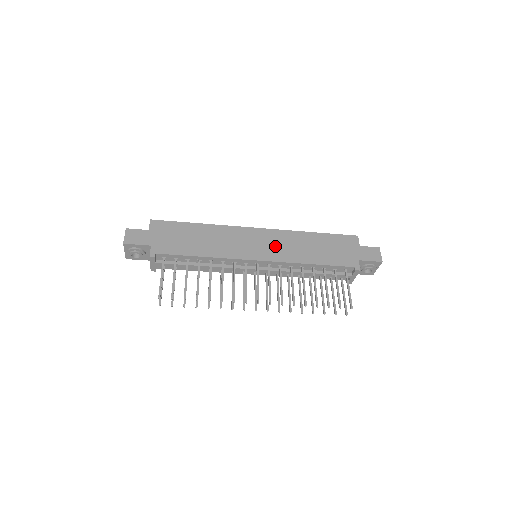
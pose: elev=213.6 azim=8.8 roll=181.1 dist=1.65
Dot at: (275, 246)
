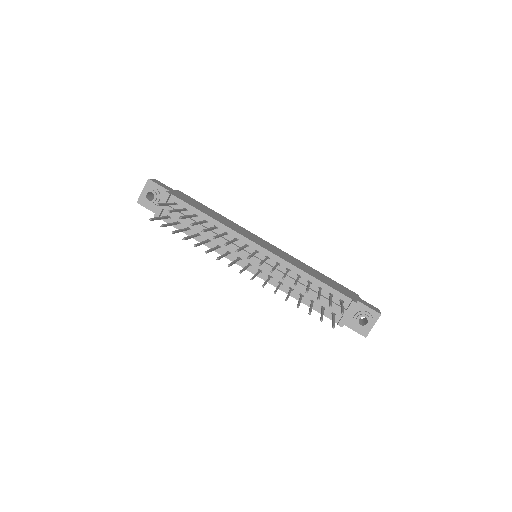
Dot at: (279, 252)
